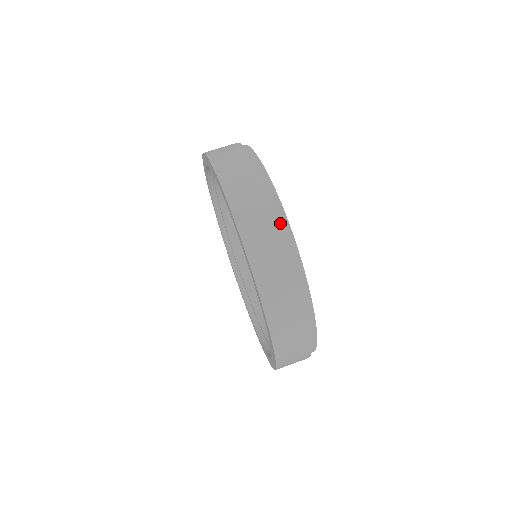
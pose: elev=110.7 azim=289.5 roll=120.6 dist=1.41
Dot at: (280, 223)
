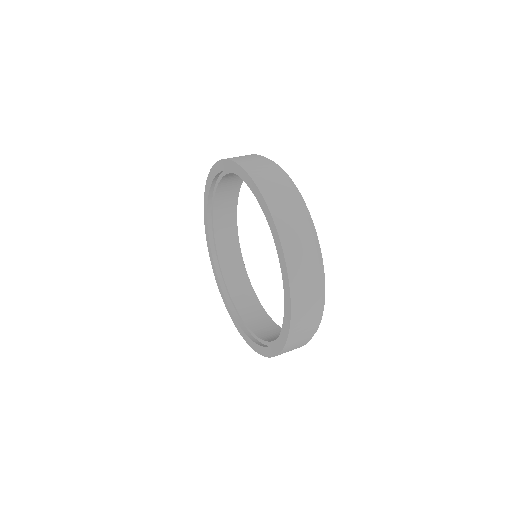
Dot at: occluded
